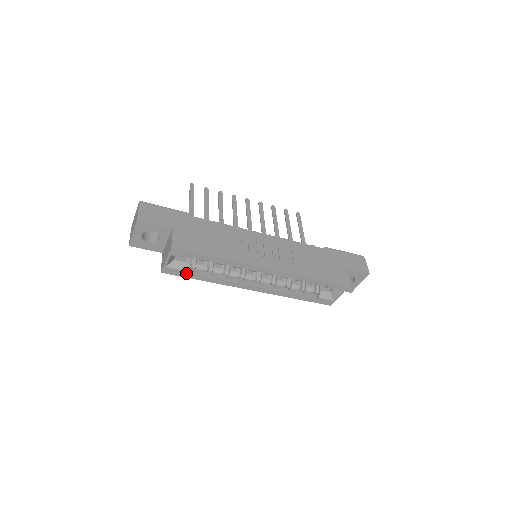
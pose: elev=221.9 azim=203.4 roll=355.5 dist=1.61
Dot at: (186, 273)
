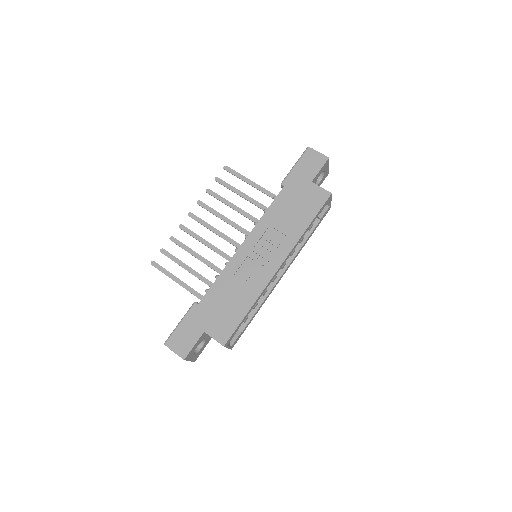
Dot at: (243, 331)
